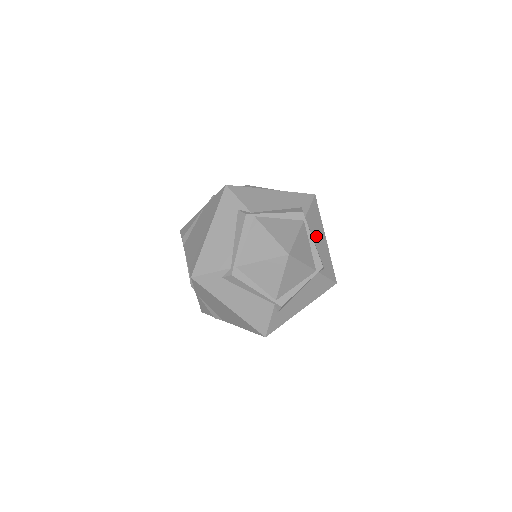
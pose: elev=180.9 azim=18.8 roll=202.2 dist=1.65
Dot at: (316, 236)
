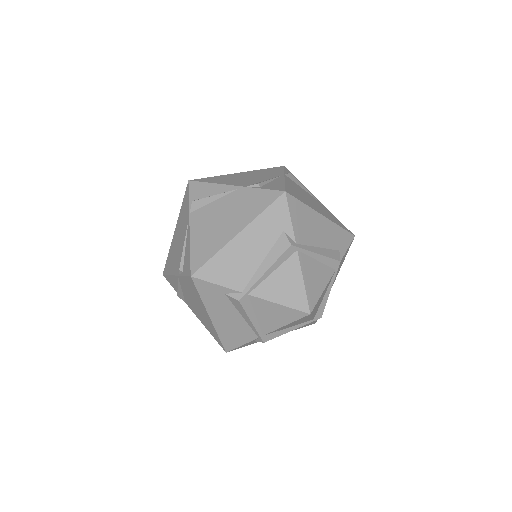
Dot at: occluded
